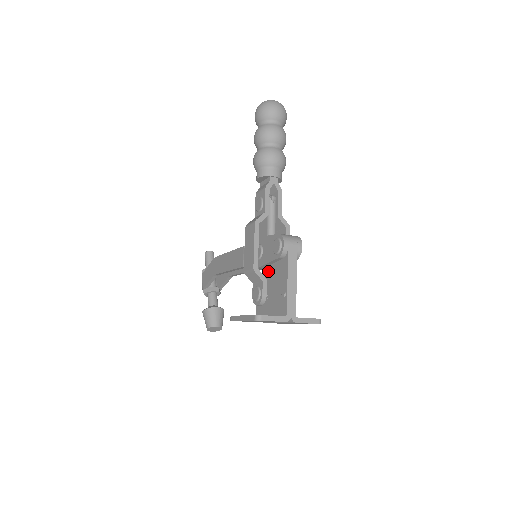
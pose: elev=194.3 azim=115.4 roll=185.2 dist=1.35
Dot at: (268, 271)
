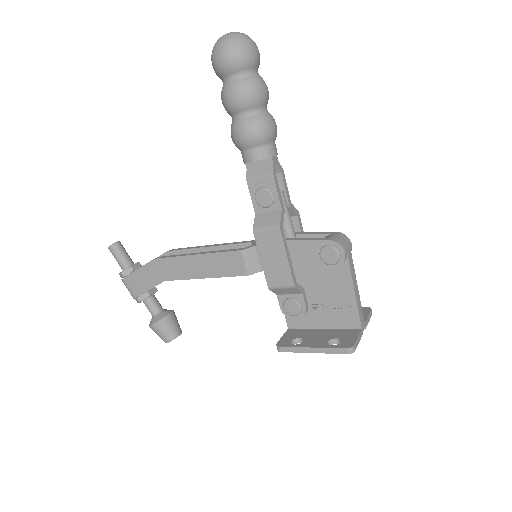
Dot at: (304, 279)
